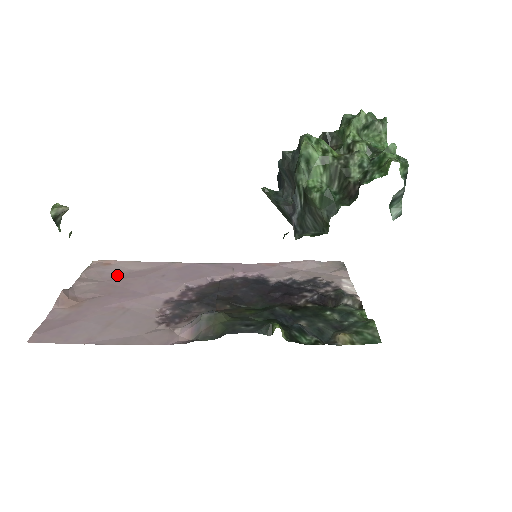
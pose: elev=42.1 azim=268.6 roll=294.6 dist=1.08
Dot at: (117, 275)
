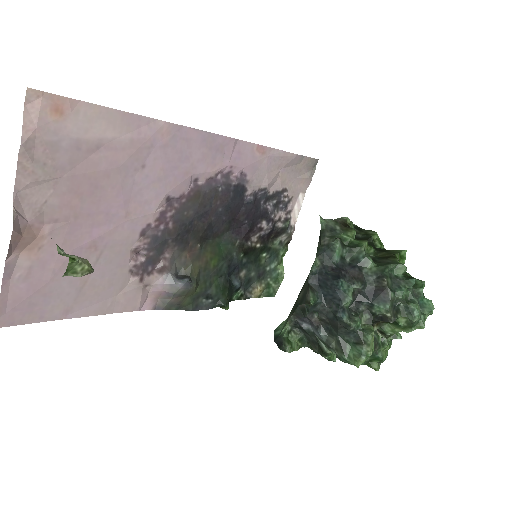
Dot at: (80, 157)
